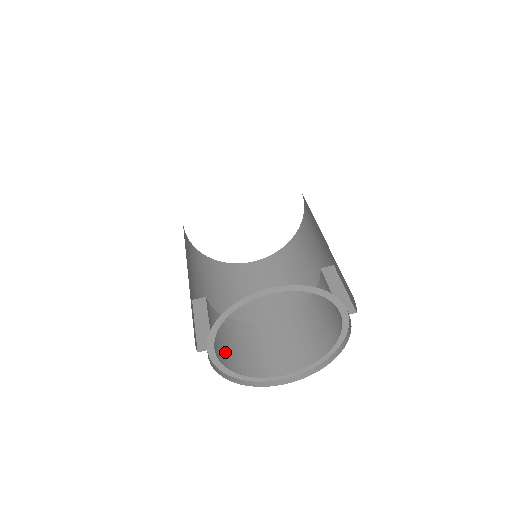
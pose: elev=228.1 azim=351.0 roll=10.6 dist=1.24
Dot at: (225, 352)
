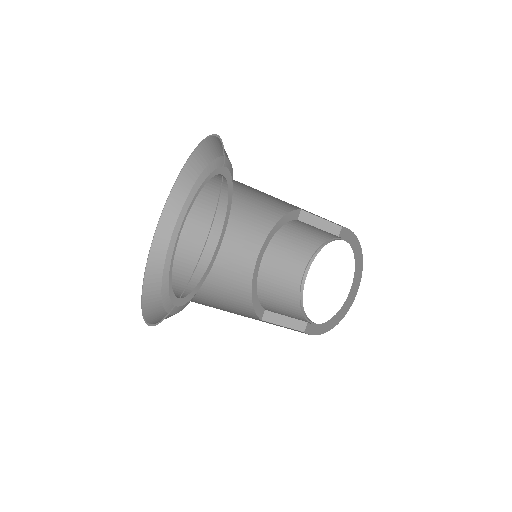
Dot at: (291, 309)
